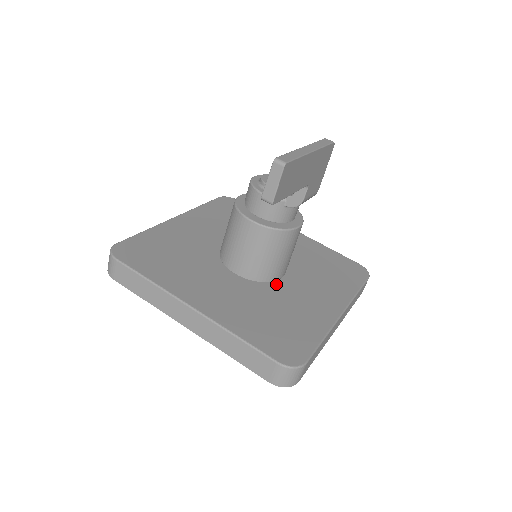
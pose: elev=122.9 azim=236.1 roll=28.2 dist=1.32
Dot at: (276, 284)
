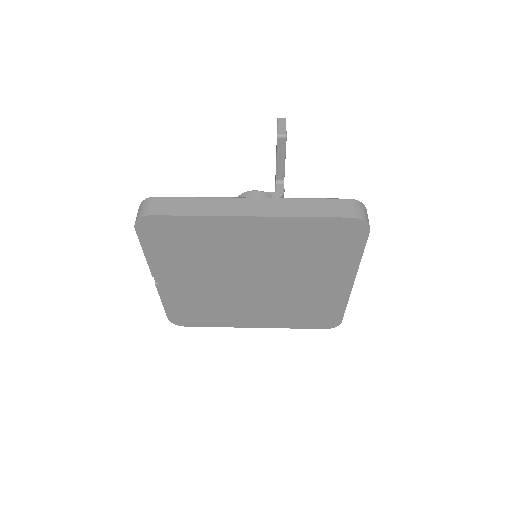
Dot at: occluded
